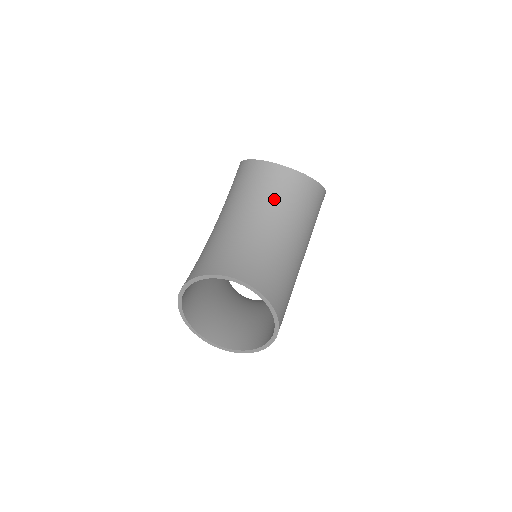
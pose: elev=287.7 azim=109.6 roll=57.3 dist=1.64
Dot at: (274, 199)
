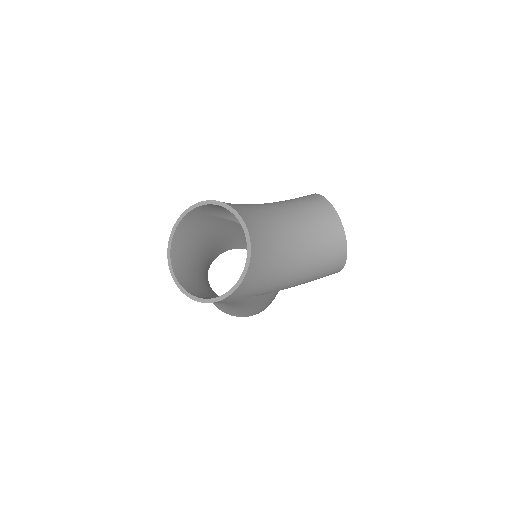
Dot at: (313, 226)
